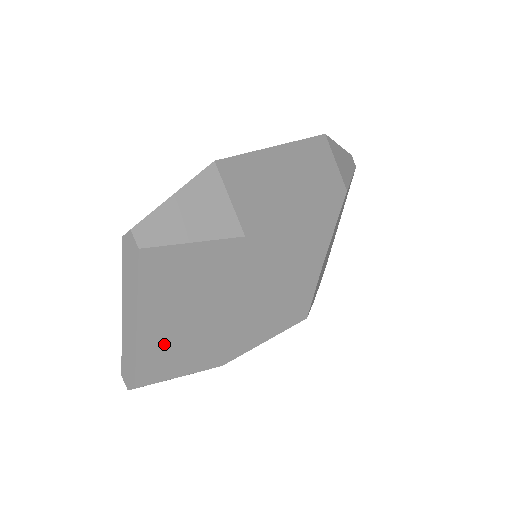
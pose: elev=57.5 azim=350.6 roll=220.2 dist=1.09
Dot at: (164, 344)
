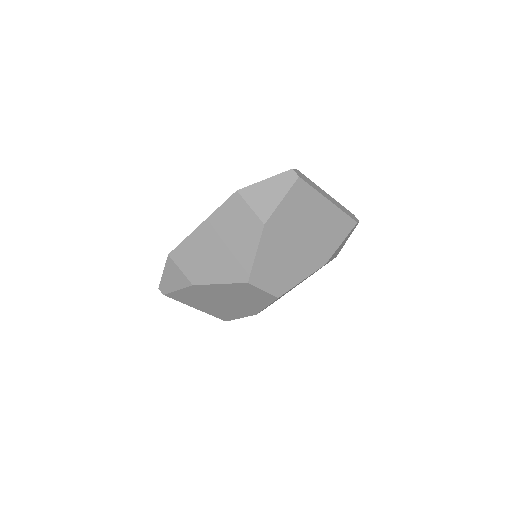
Dot at: (216, 311)
